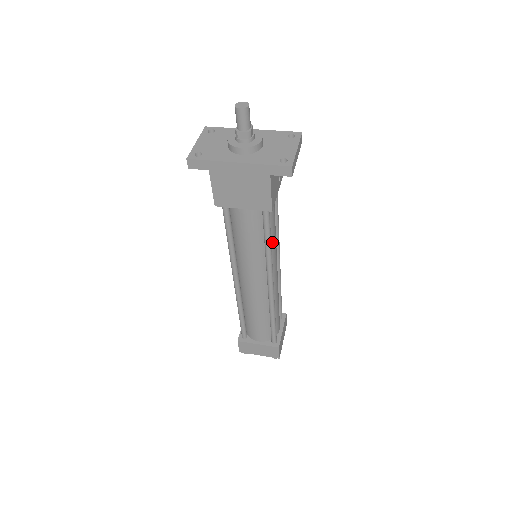
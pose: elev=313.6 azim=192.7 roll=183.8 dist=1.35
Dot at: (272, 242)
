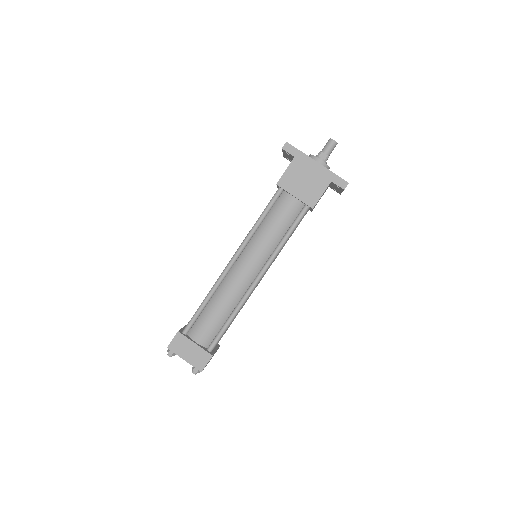
Dot at: occluded
